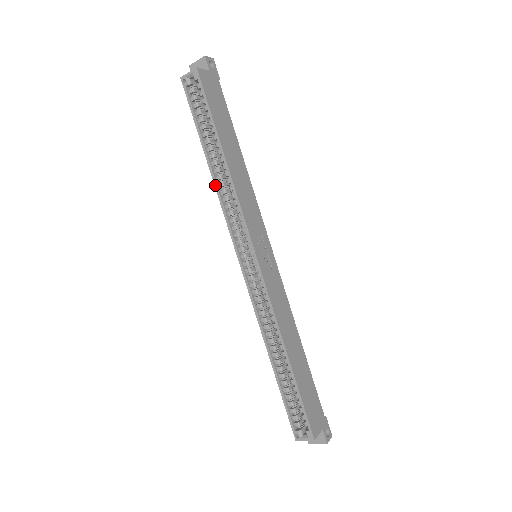
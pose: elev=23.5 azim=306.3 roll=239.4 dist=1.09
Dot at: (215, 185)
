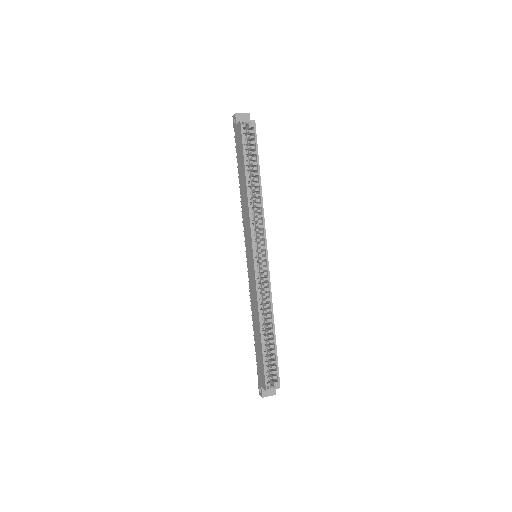
Dot at: (248, 200)
